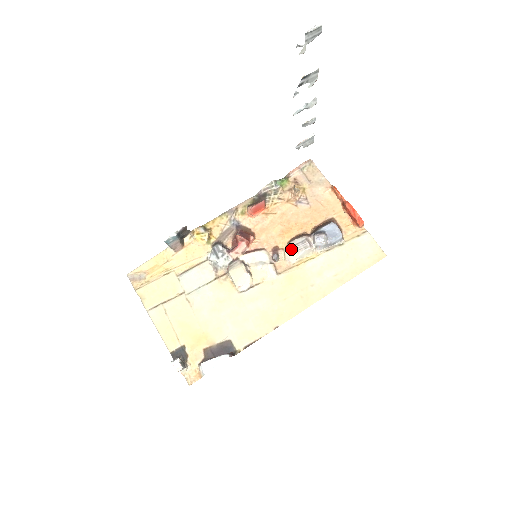
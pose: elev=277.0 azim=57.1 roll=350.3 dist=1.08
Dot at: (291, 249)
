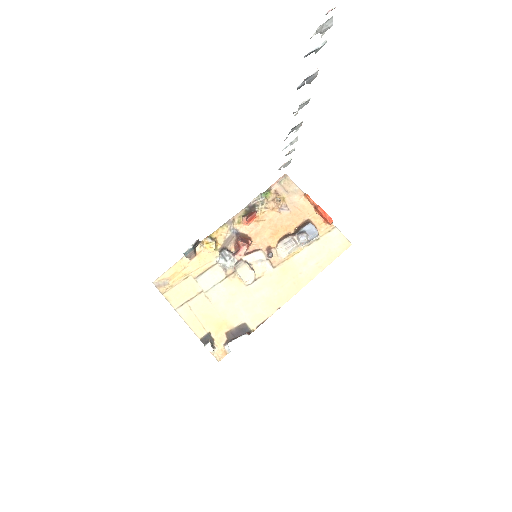
Dot at: (281, 247)
